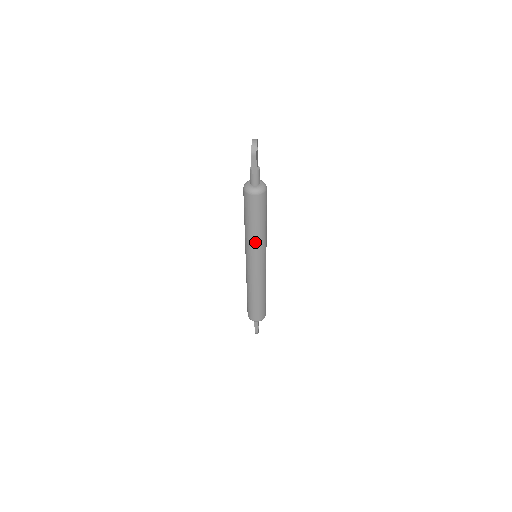
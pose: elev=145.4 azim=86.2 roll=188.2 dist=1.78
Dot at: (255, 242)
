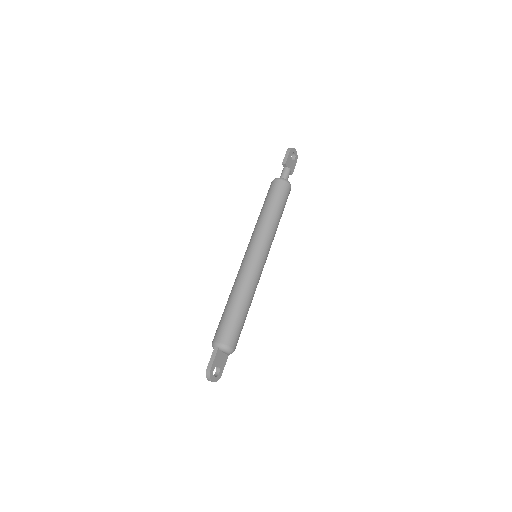
Dot at: (260, 226)
